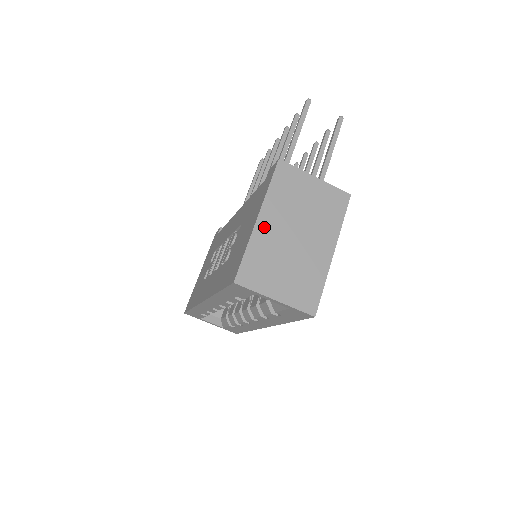
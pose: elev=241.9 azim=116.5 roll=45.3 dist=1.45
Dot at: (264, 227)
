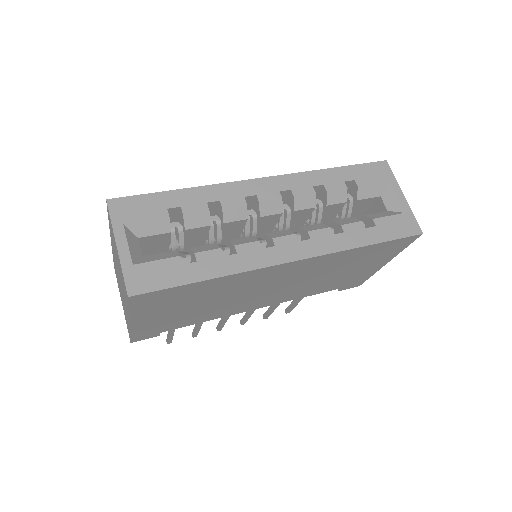
Dot at: occluded
